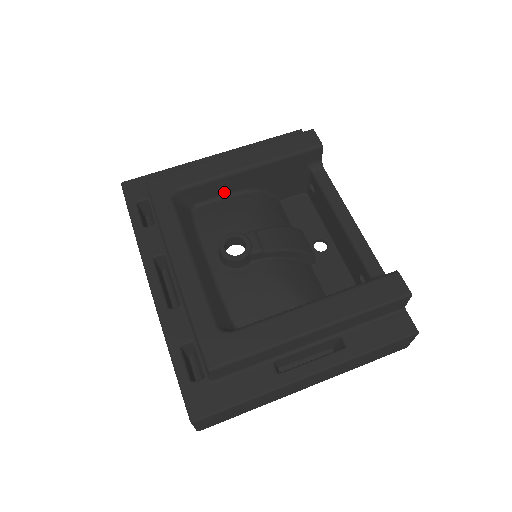
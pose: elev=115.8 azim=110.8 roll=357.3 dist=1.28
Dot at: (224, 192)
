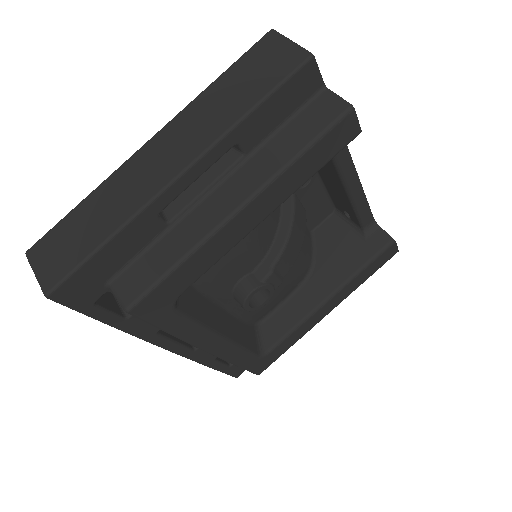
Dot at: occluded
